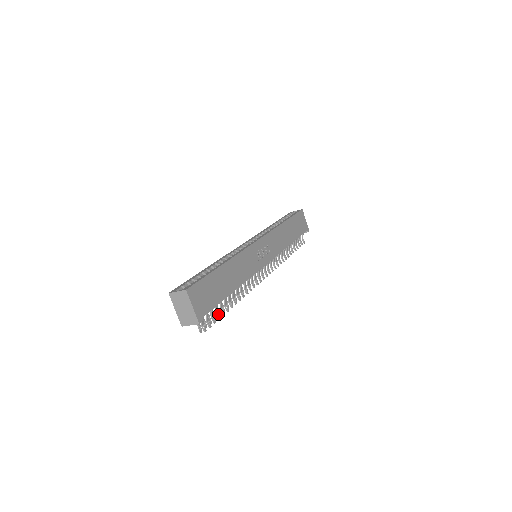
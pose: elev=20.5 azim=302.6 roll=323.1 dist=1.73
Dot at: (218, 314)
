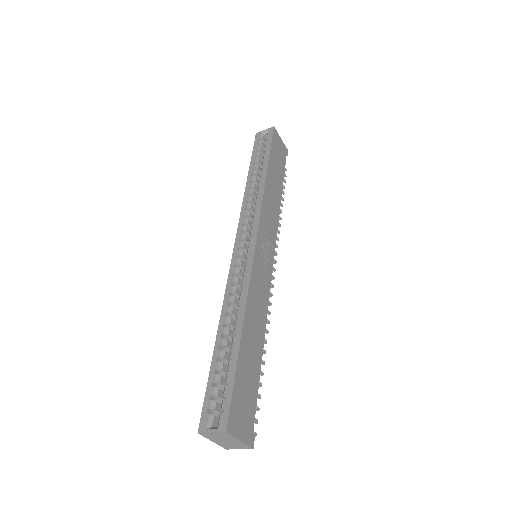
Dot at: occluded
